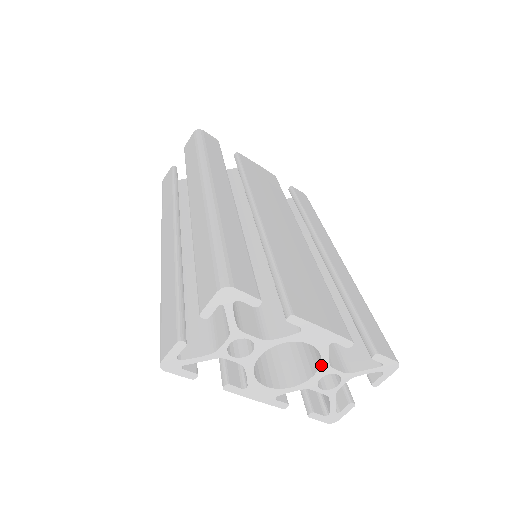
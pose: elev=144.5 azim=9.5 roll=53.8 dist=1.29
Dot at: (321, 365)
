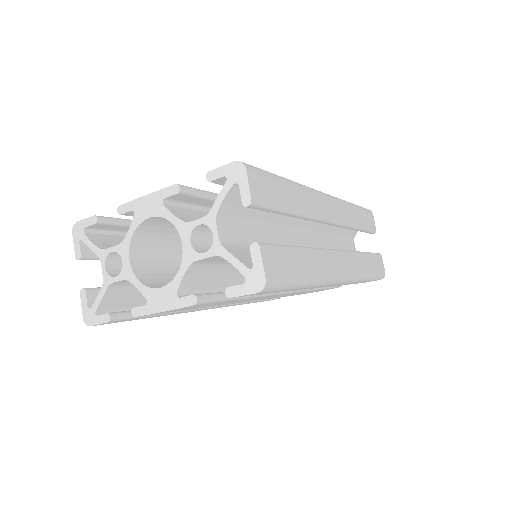
Dot at: (177, 228)
